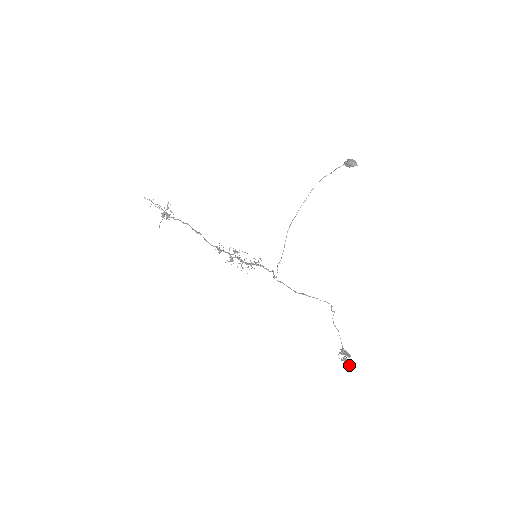
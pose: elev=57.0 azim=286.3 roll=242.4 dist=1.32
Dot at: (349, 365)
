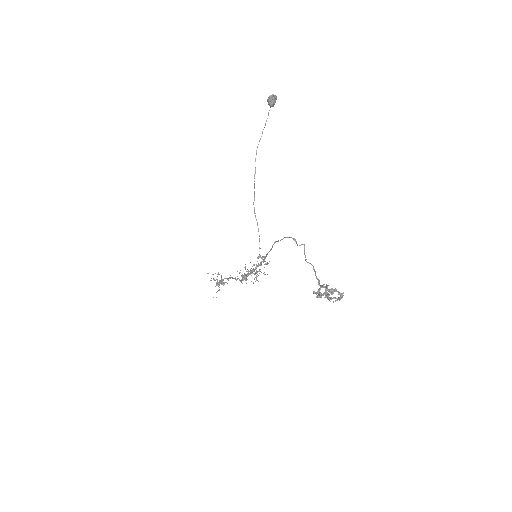
Dot at: (325, 296)
